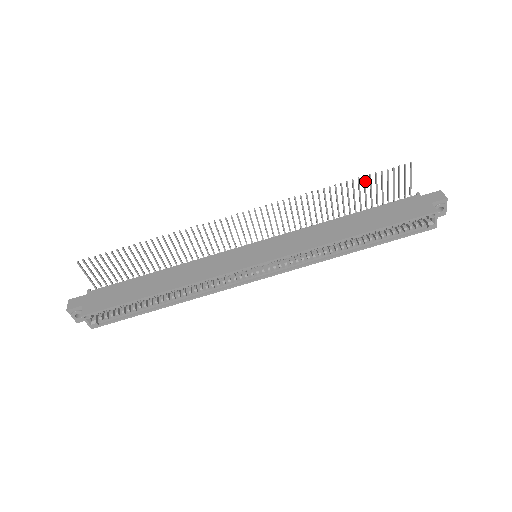
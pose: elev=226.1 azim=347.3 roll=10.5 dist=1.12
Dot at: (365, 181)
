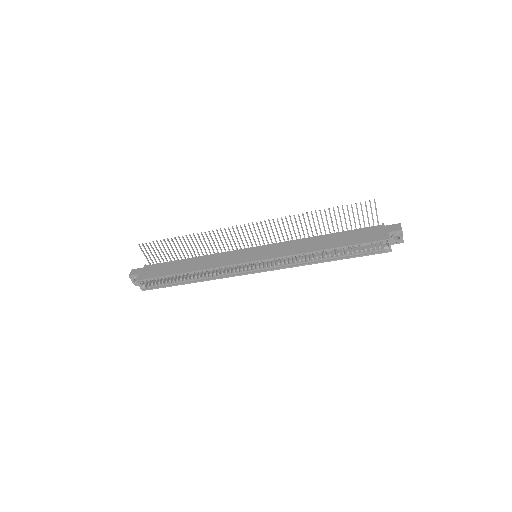
Dot at: occluded
